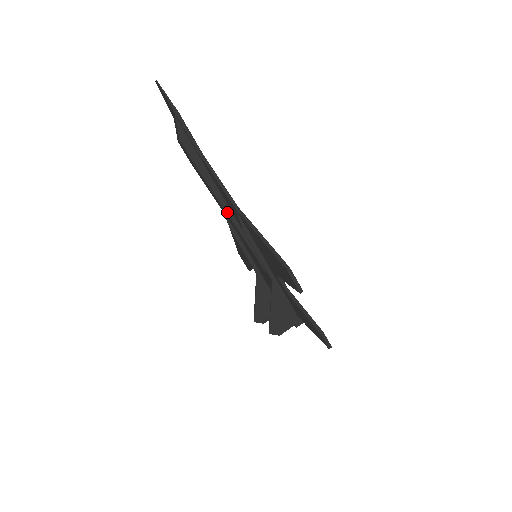
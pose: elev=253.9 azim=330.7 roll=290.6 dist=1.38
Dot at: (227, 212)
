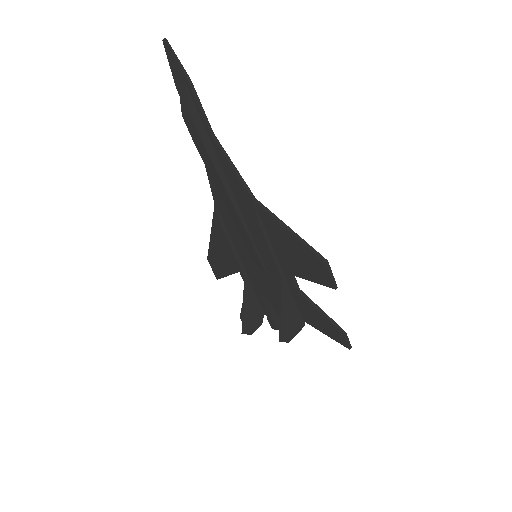
Dot at: (233, 204)
